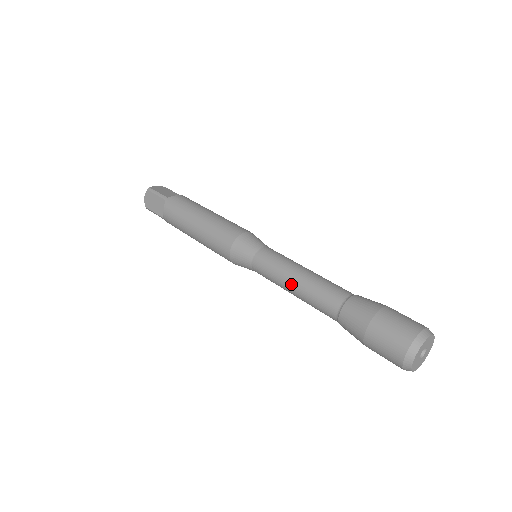
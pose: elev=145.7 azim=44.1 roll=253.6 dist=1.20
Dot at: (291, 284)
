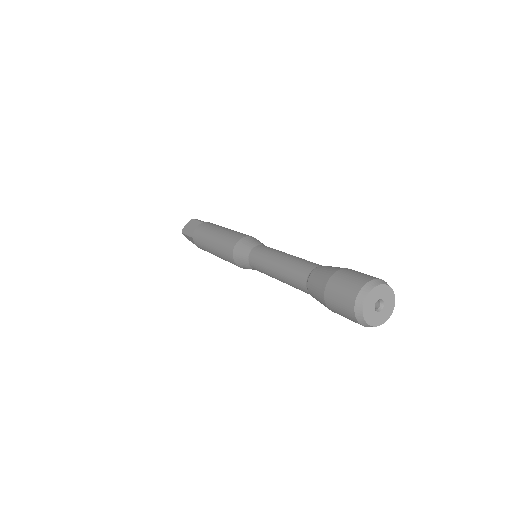
Dot at: (278, 259)
